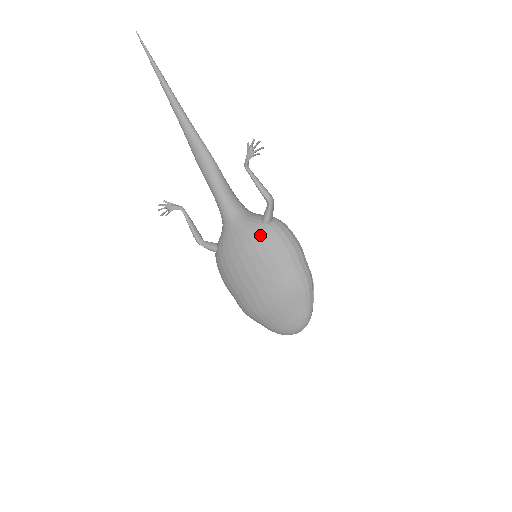
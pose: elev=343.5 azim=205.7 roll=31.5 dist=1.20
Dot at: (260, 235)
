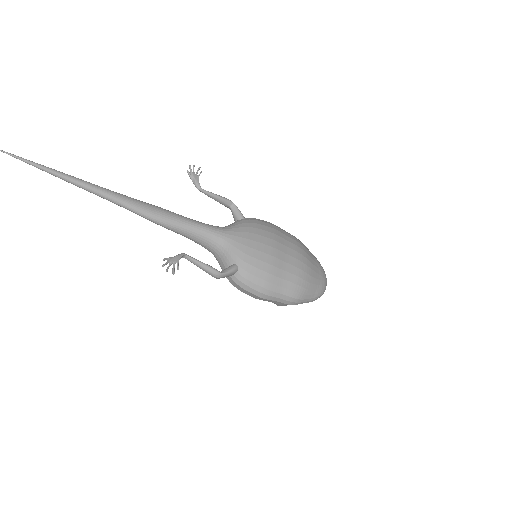
Dot at: (253, 222)
